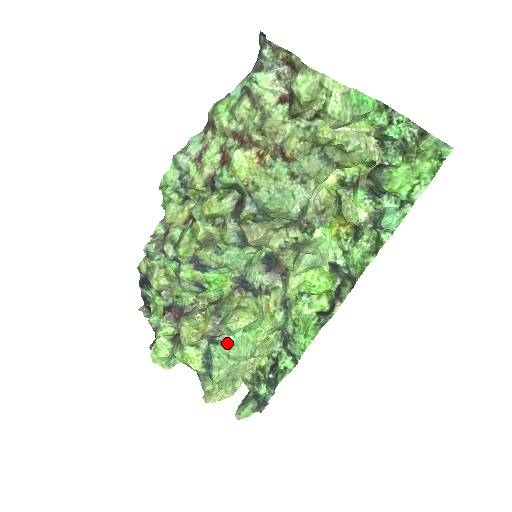
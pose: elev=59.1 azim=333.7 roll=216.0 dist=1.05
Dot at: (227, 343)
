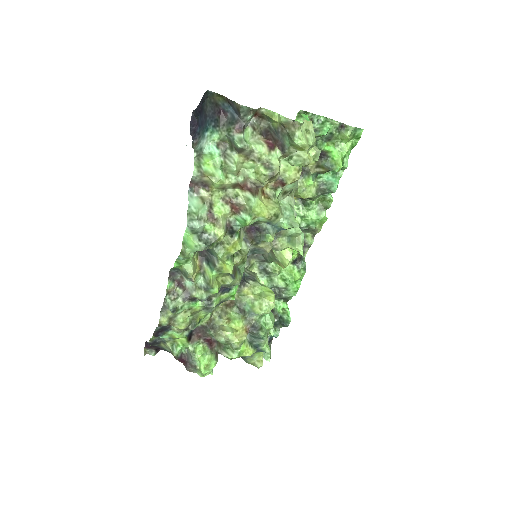
Dot at: (263, 323)
